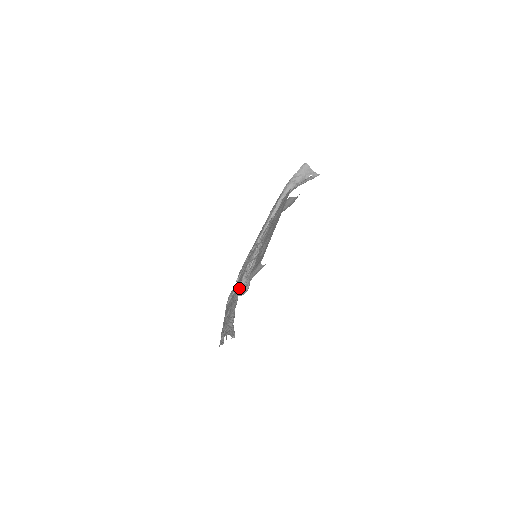
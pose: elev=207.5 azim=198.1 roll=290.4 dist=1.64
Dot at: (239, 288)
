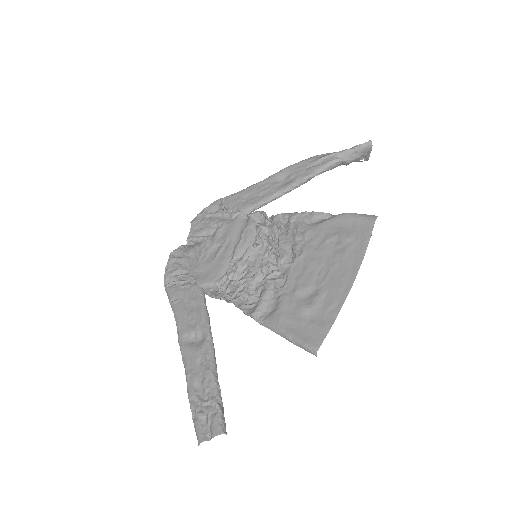
Dot at: (216, 295)
